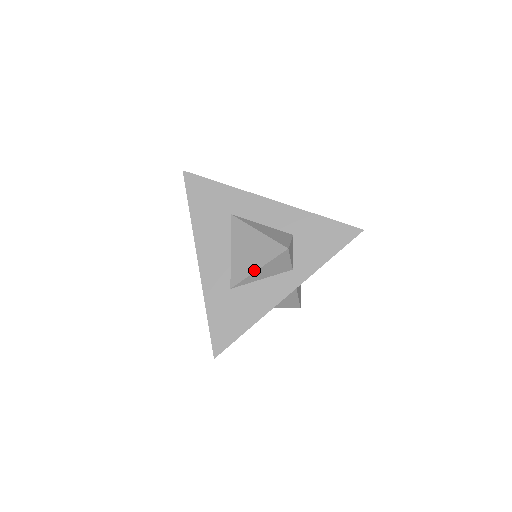
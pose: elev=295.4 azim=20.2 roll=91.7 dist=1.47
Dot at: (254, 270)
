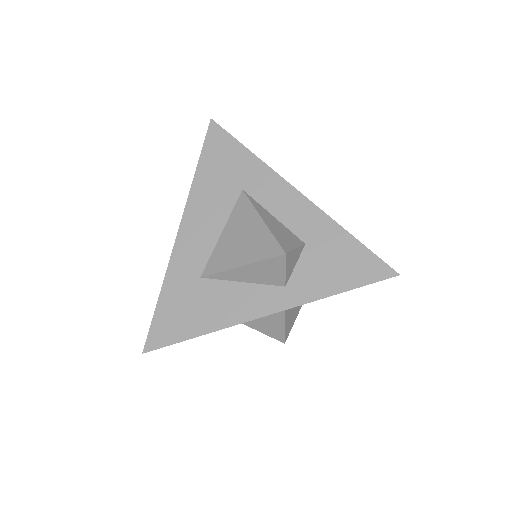
Dot at: (235, 265)
